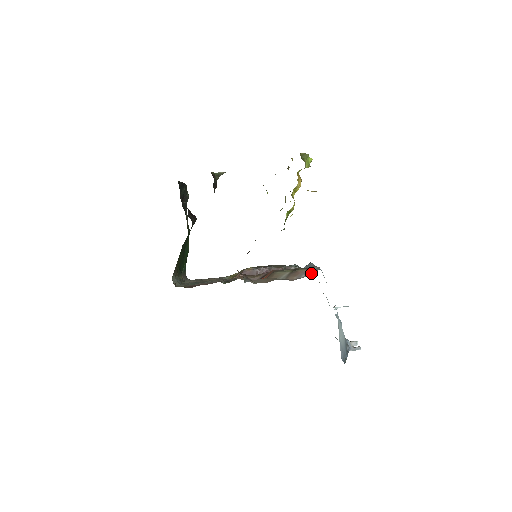
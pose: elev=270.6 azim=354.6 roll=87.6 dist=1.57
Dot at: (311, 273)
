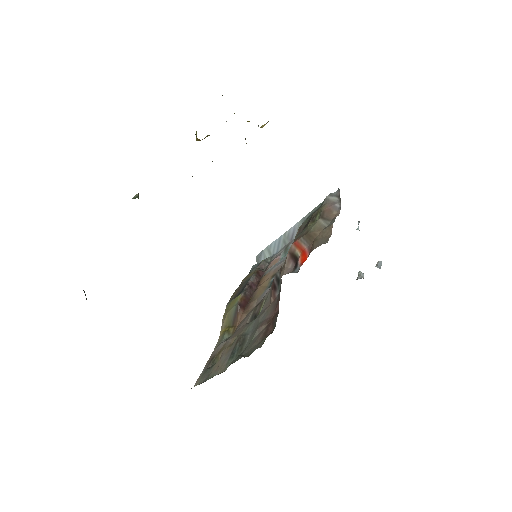
Dot at: (337, 198)
